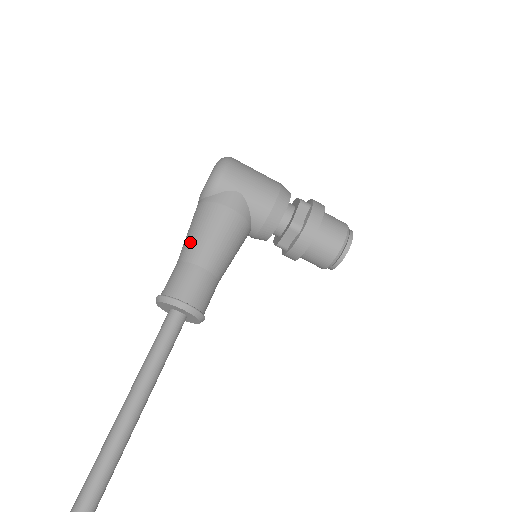
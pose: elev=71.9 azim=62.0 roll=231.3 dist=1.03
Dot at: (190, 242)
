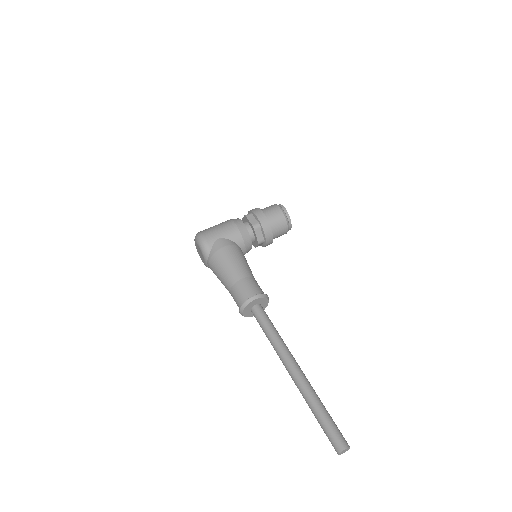
Dot at: (225, 277)
